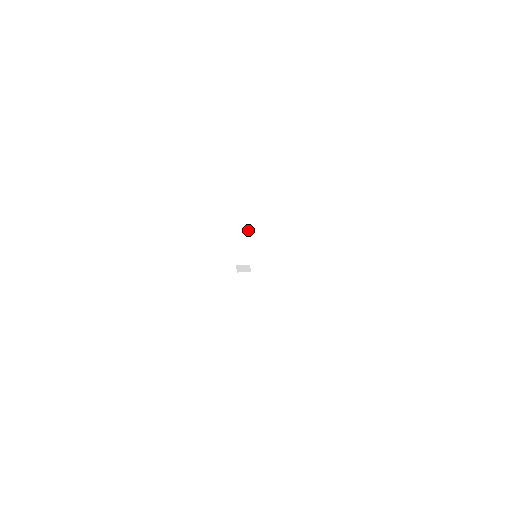
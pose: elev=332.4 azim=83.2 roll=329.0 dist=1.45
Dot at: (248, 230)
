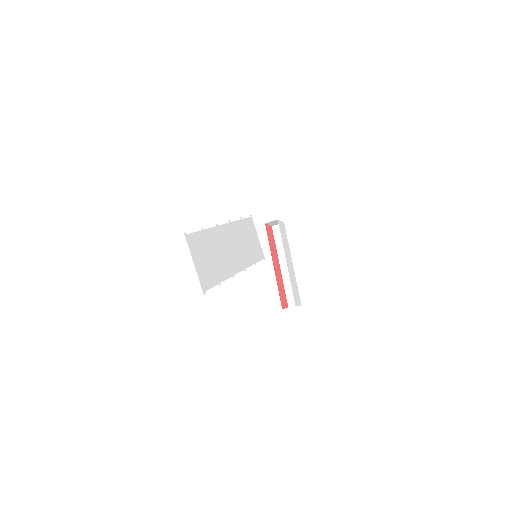
Dot at: (293, 269)
